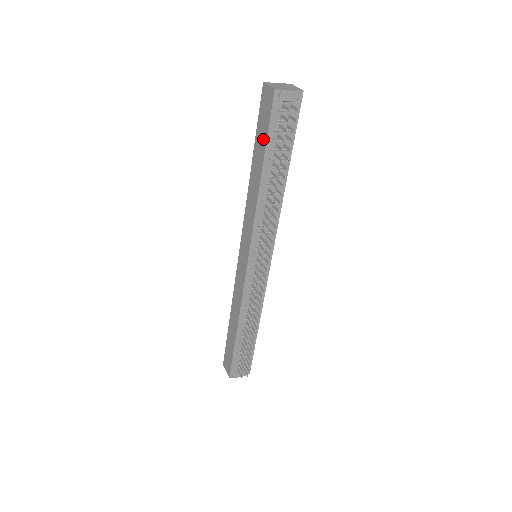
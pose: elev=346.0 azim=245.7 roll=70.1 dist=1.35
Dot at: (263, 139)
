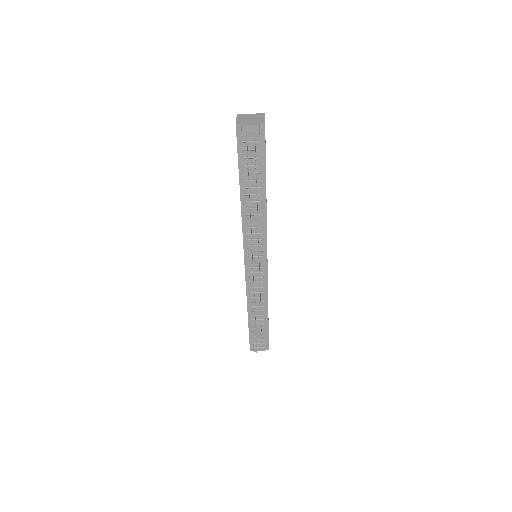
Dot at: occluded
